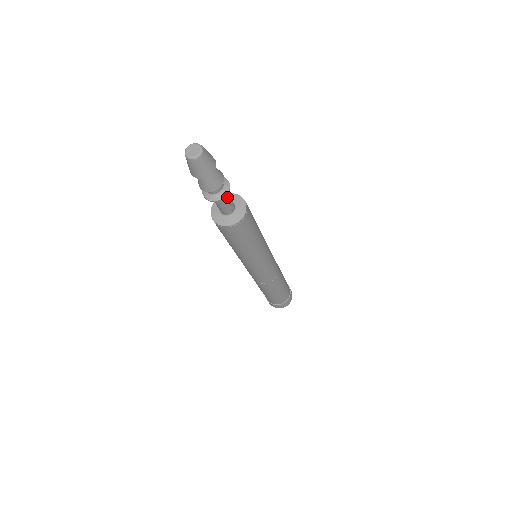
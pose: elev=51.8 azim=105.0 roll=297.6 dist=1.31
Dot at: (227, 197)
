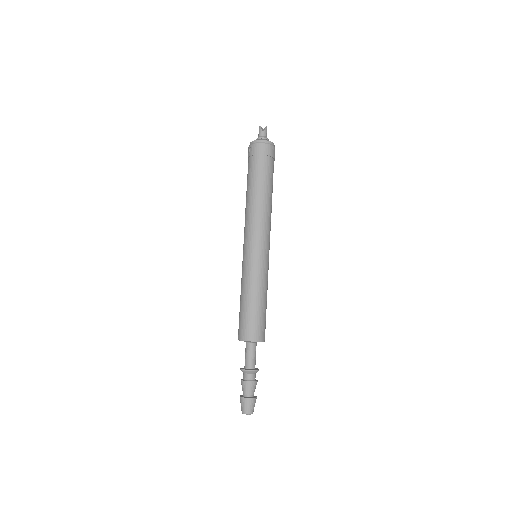
Dot at: (255, 361)
